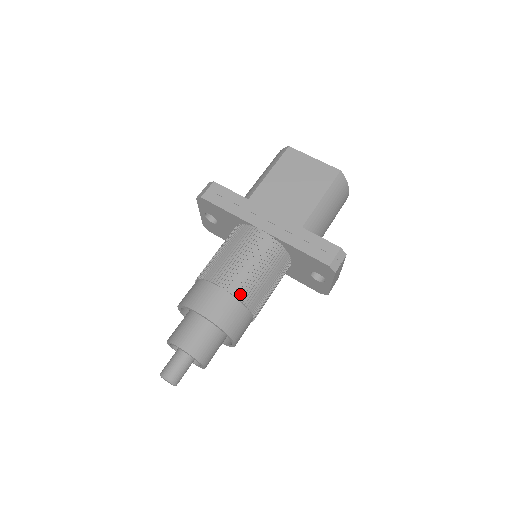
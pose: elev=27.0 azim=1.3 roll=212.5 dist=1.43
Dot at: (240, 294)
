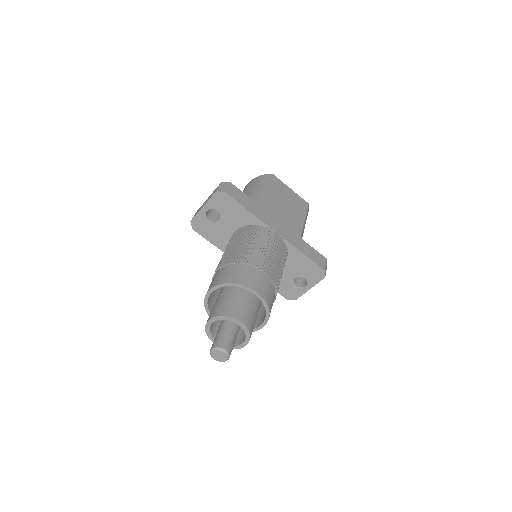
Dot at: (275, 281)
